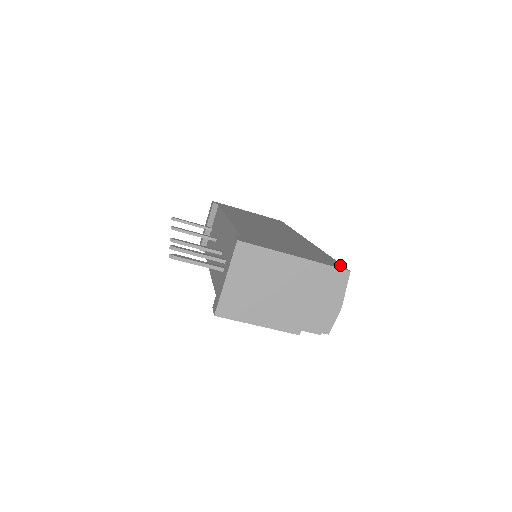
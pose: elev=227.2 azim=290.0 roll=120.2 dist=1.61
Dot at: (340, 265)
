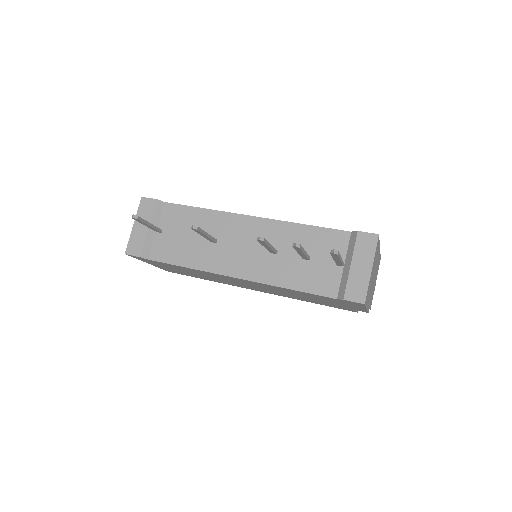
Dot at: occluded
